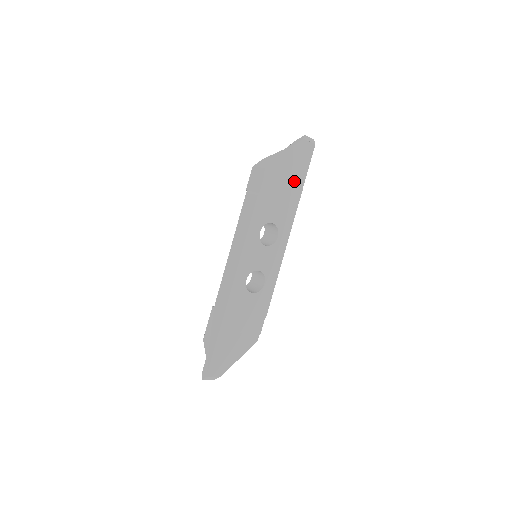
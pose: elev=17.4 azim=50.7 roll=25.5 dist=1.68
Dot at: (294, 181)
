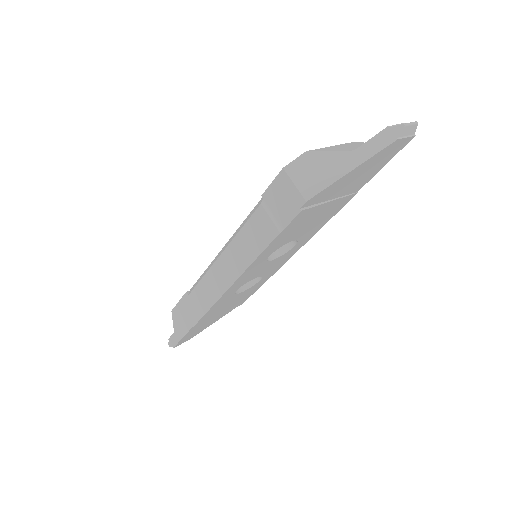
Dot at: (349, 190)
